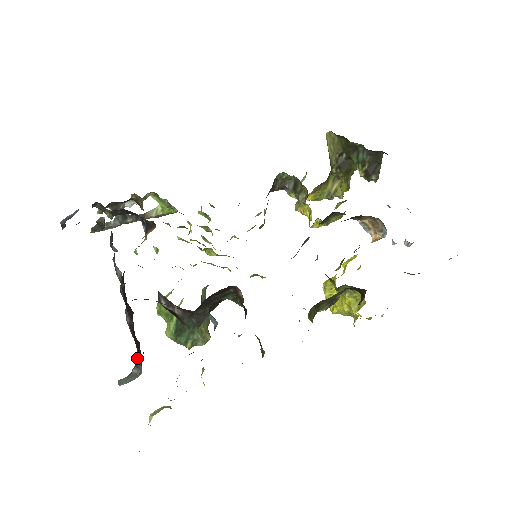
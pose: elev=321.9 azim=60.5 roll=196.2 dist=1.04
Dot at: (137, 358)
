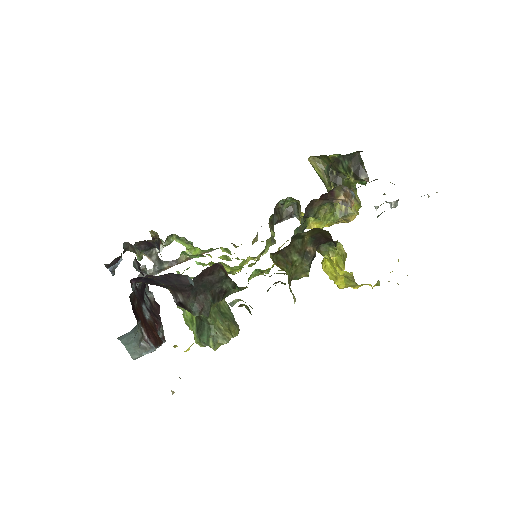
Dot at: (144, 332)
